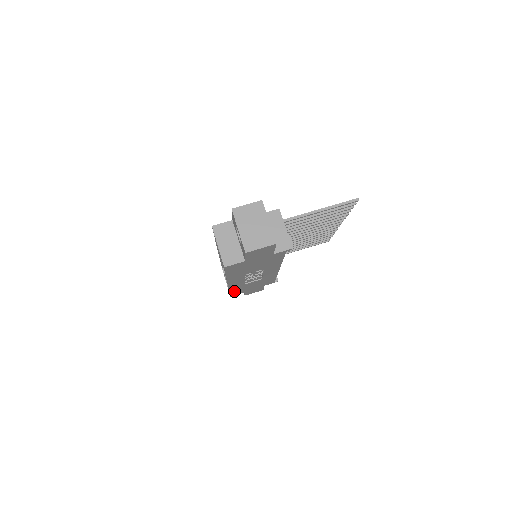
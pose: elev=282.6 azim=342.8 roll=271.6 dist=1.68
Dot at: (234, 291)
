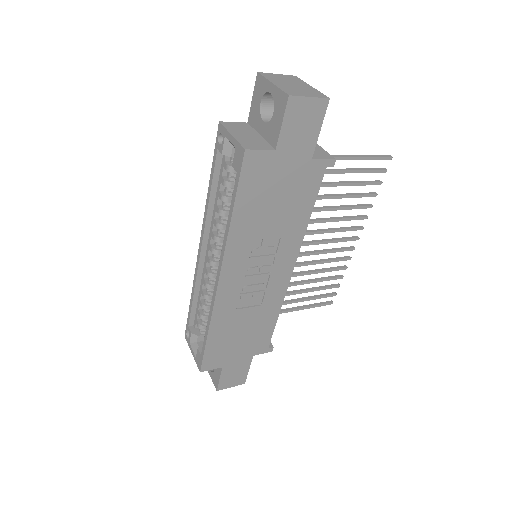
Dot at: (213, 341)
